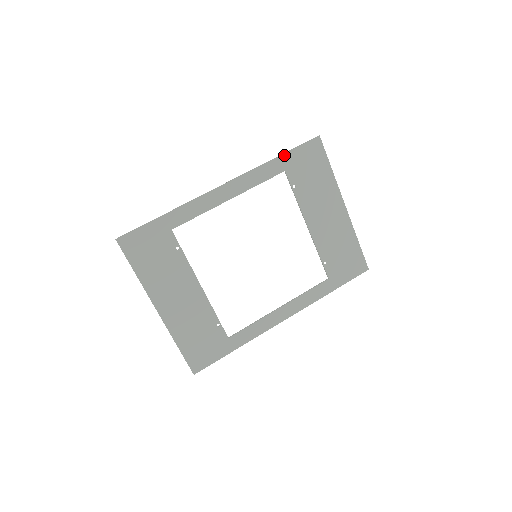
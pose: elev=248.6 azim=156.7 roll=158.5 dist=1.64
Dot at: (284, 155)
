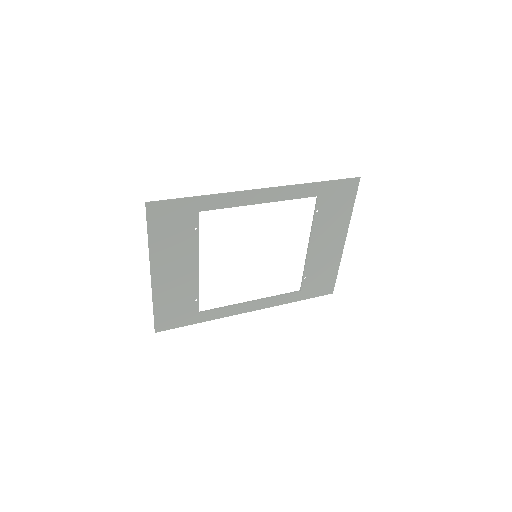
Dot at: (325, 183)
